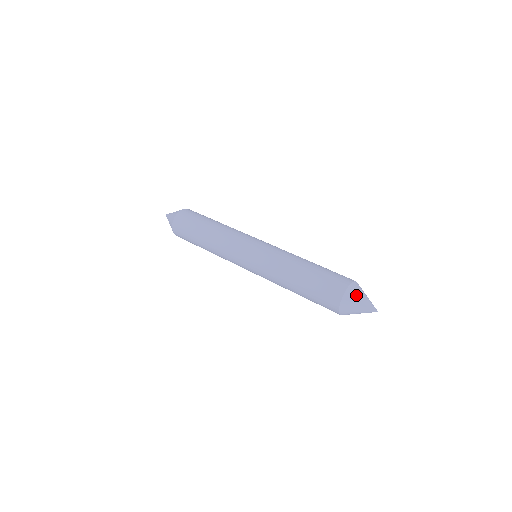
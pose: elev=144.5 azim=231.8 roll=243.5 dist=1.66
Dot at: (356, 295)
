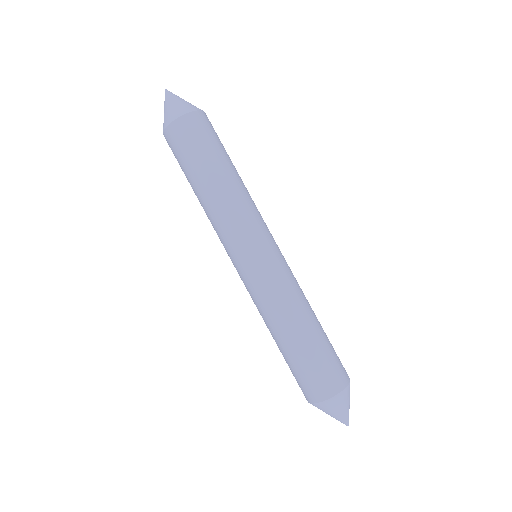
Dot at: (346, 400)
